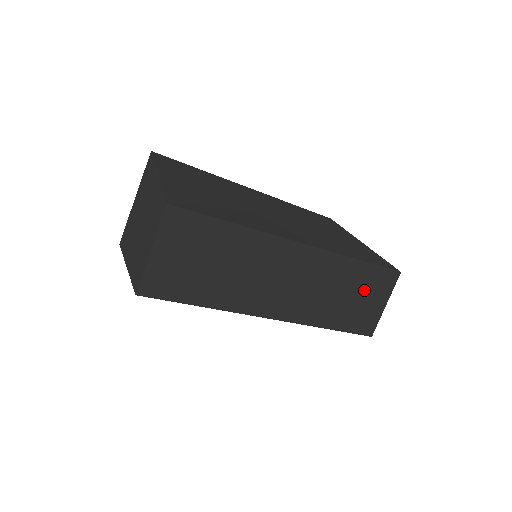
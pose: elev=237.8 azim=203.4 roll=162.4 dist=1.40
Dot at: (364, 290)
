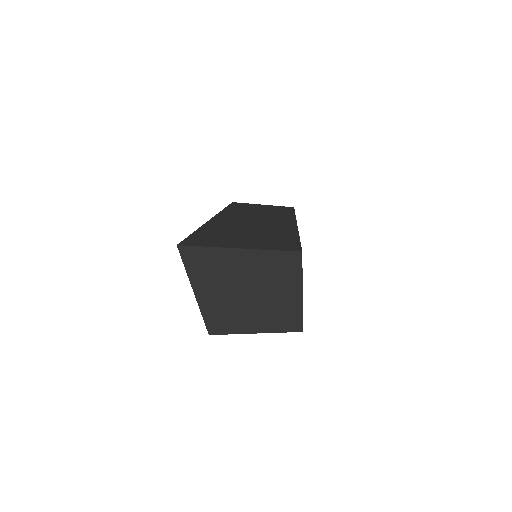
Dot at: occluded
